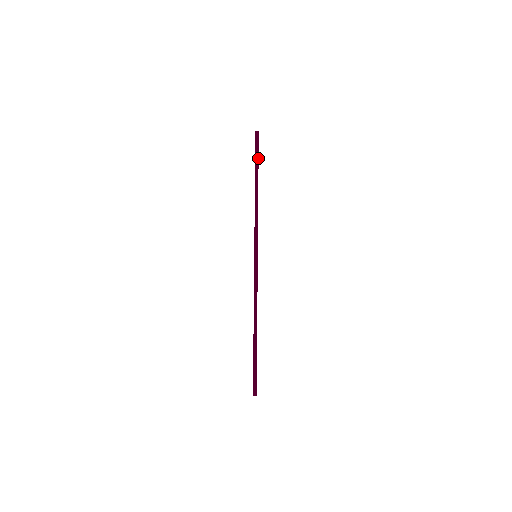
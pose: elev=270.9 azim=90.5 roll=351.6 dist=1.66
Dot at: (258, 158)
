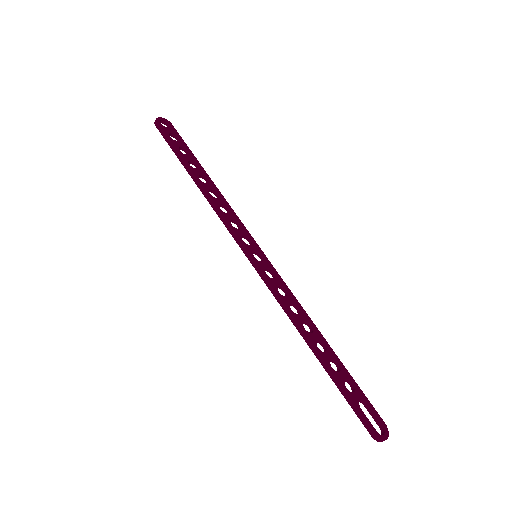
Dot at: (174, 147)
